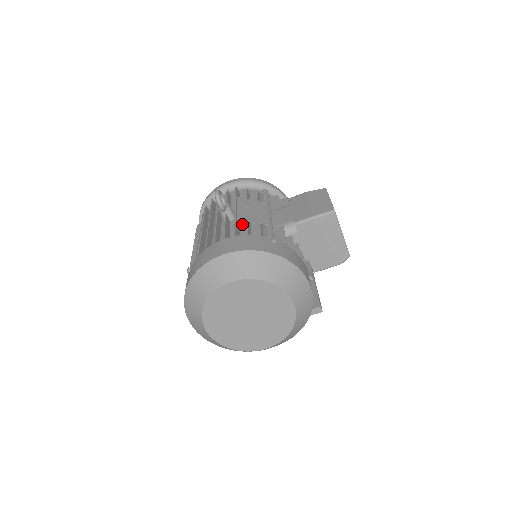
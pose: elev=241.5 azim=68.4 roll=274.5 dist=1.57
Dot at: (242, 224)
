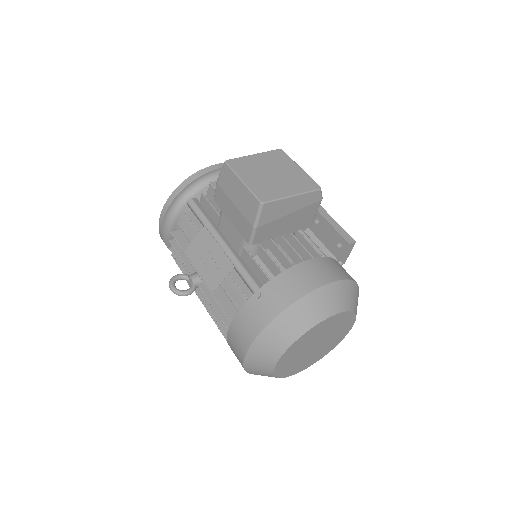
Dot at: occluded
